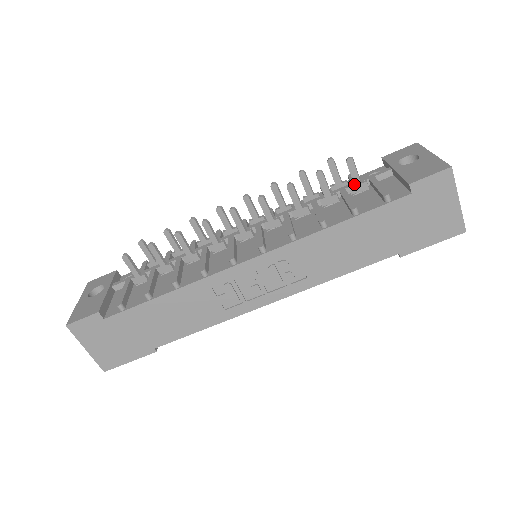
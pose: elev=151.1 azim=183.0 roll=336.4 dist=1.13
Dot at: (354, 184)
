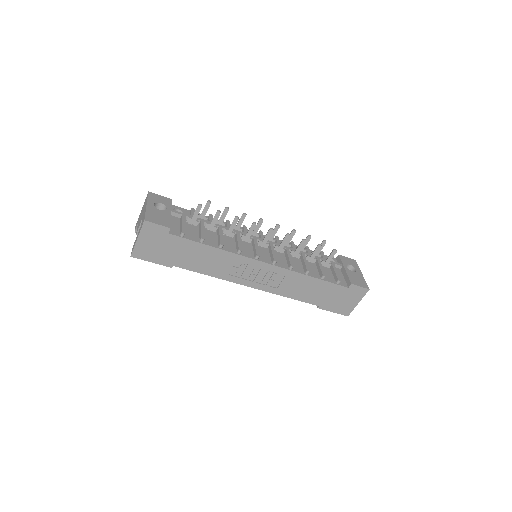
Dot at: (326, 261)
